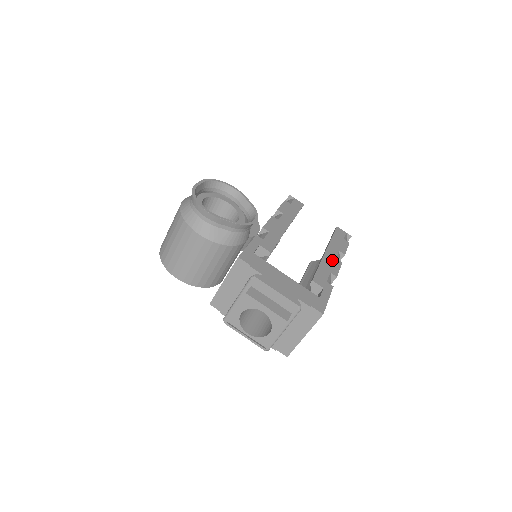
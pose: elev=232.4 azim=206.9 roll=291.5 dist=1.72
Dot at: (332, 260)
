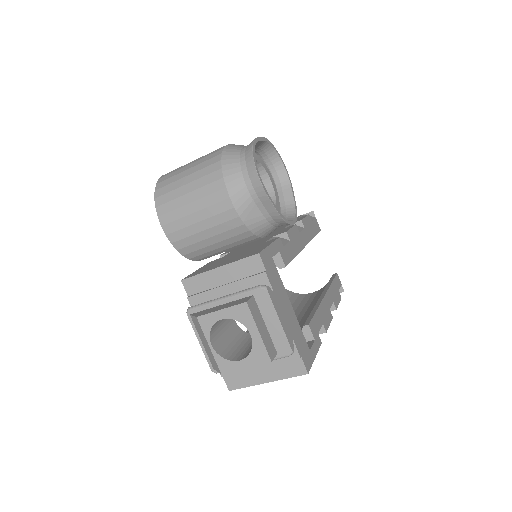
Dot at: (327, 310)
